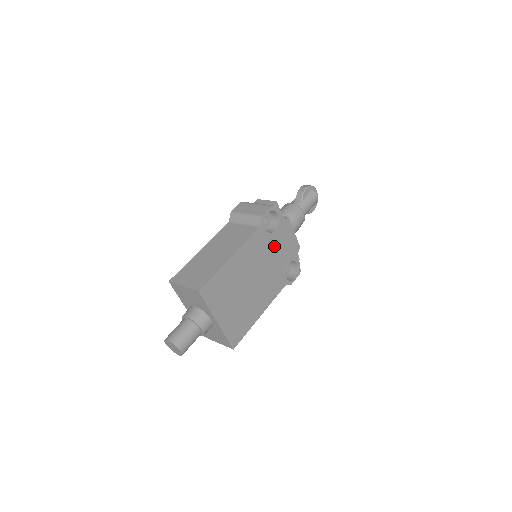
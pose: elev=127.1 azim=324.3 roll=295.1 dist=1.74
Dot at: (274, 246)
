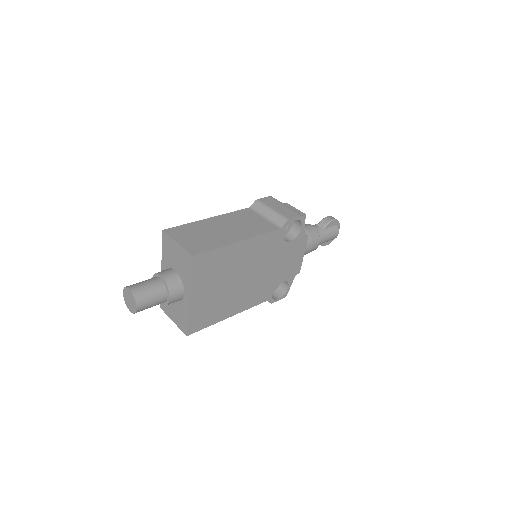
Dot at: (281, 256)
